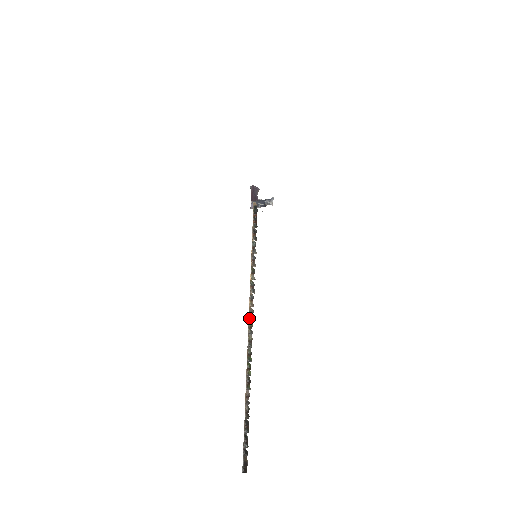
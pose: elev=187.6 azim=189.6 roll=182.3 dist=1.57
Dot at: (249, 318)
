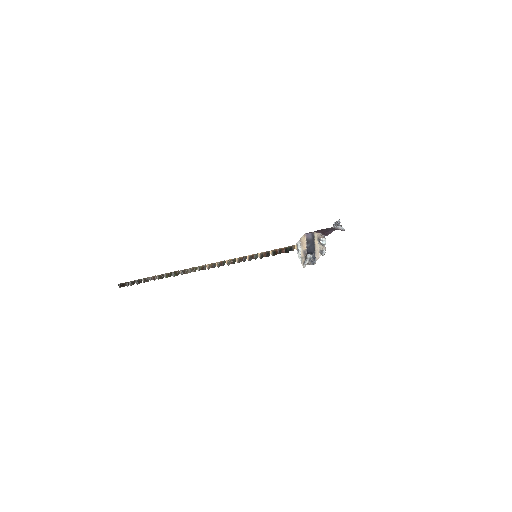
Dot at: (200, 266)
